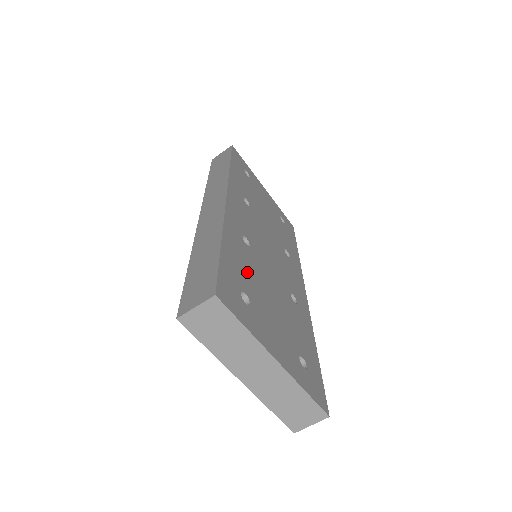
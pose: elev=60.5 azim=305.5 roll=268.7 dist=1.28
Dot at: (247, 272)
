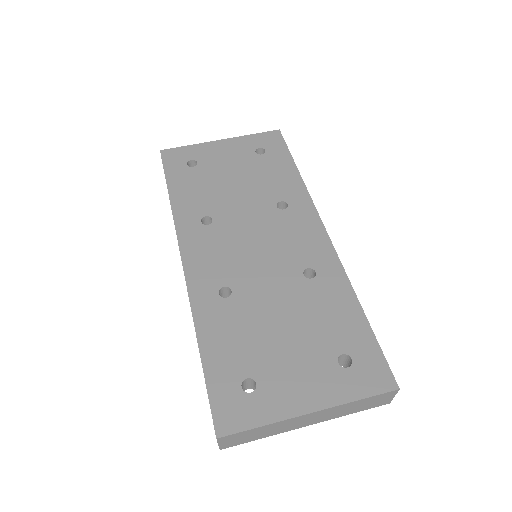
Dot at: (240, 341)
